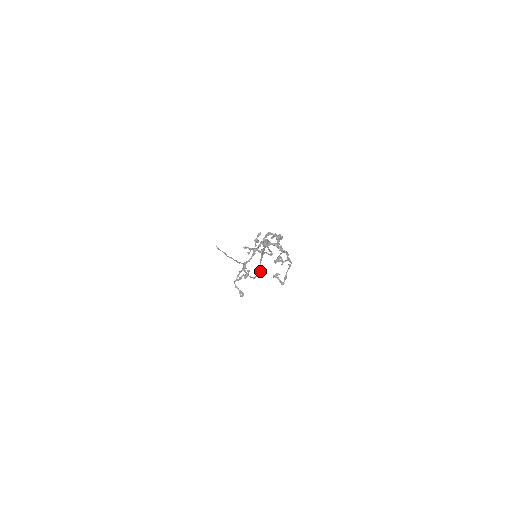
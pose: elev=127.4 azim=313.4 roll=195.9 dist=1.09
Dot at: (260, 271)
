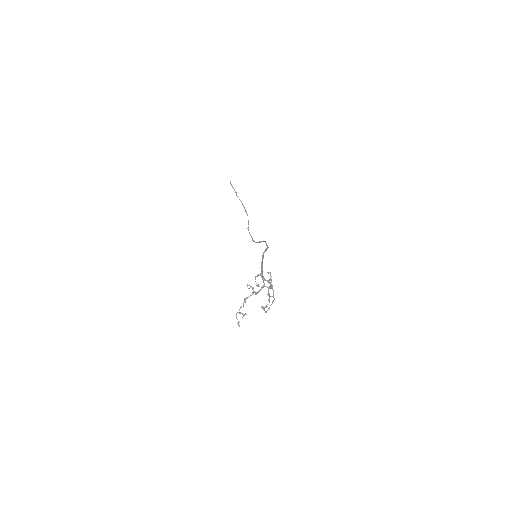
Dot at: occluded
